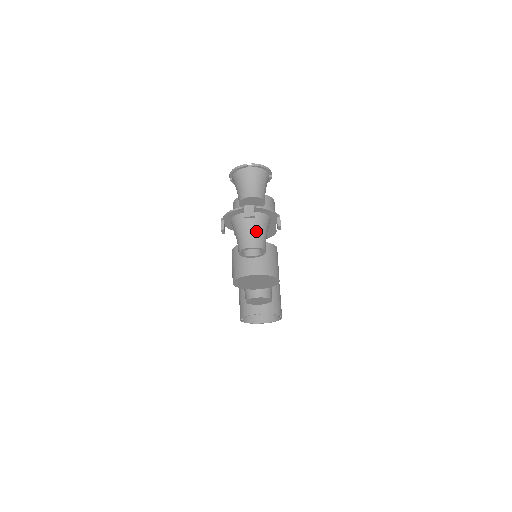
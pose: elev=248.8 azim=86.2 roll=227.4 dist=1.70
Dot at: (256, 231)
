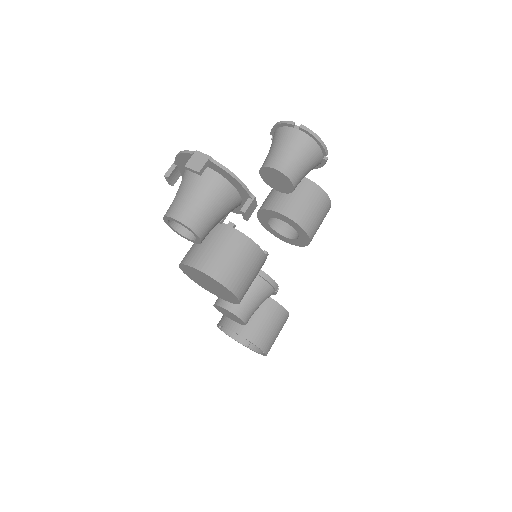
Dot at: (198, 199)
